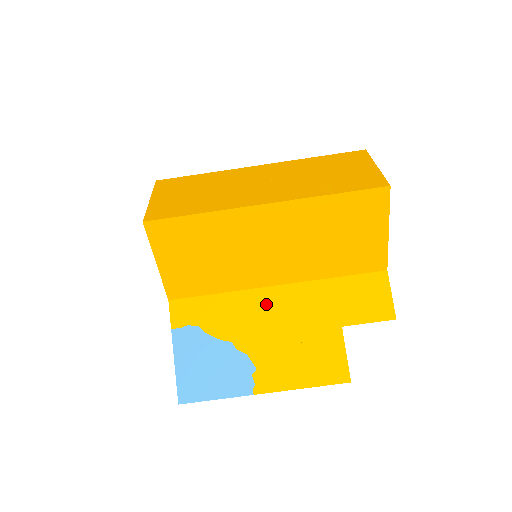
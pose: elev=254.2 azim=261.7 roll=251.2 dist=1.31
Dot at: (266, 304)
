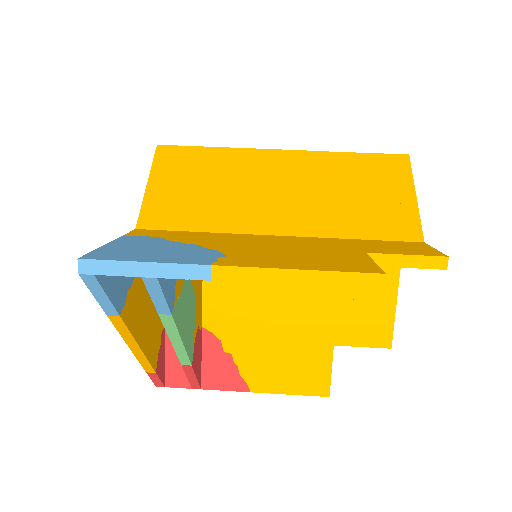
Dot at: (260, 239)
